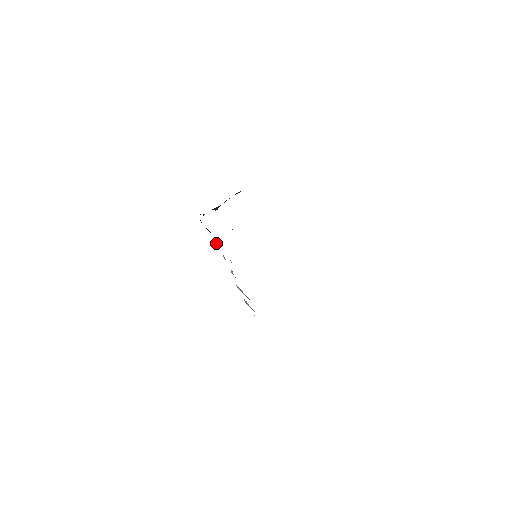
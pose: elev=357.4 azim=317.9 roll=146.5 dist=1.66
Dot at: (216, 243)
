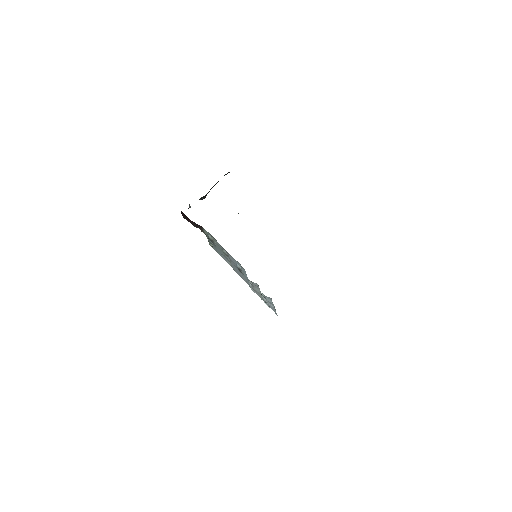
Dot at: (211, 239)
